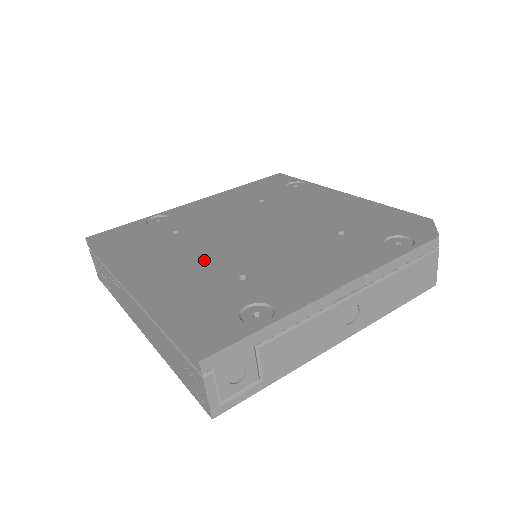
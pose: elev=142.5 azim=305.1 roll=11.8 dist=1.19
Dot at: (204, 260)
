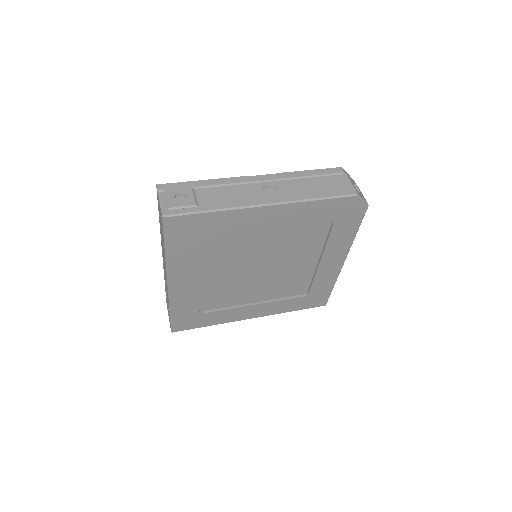
Dot at: occluded
